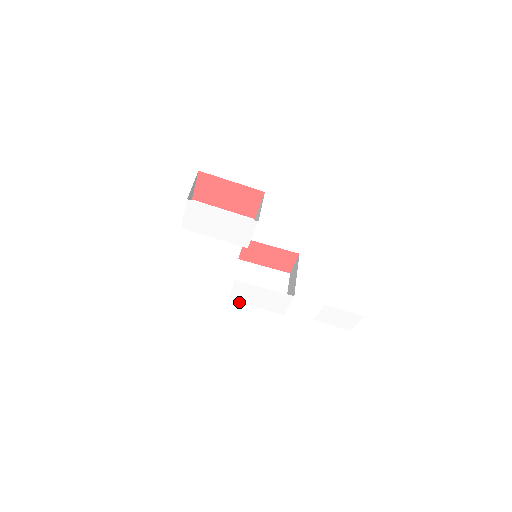
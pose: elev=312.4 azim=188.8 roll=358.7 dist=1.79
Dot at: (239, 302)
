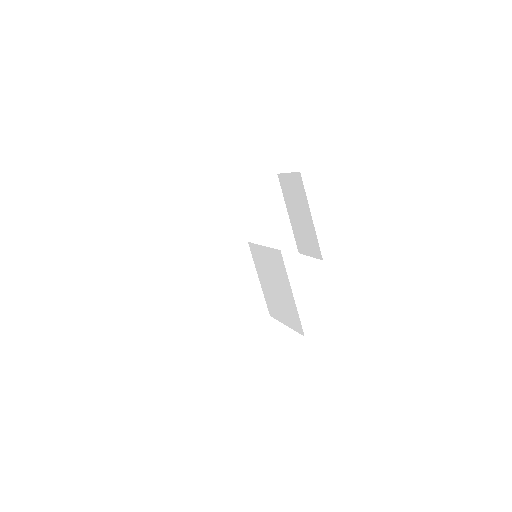
Dot at: occluded
